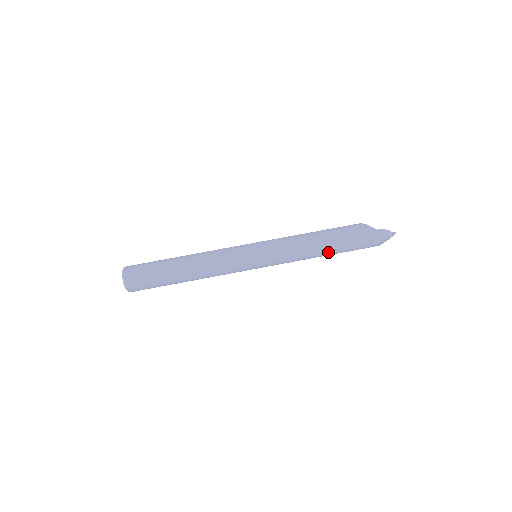
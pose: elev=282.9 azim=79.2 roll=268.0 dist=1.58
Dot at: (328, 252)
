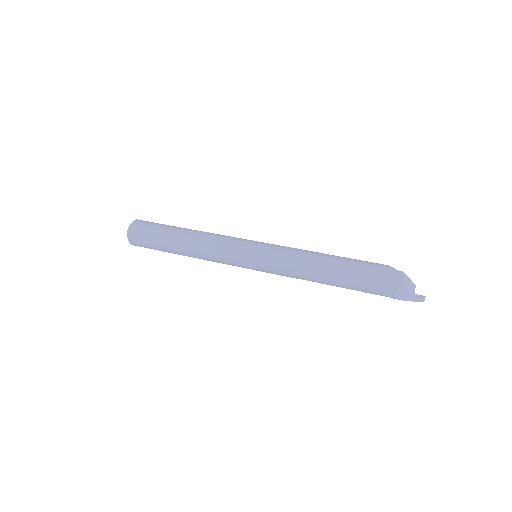
Dot at: (330, 274)
